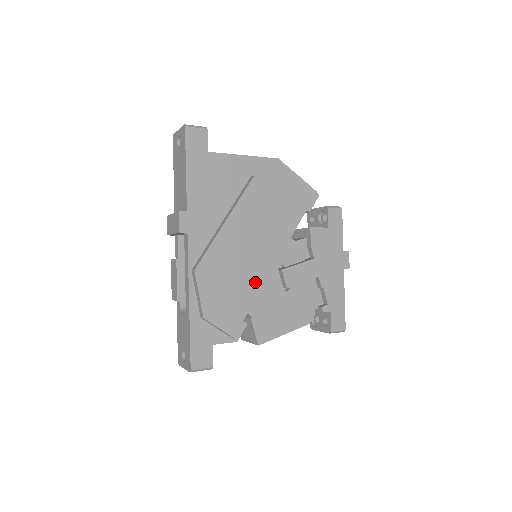
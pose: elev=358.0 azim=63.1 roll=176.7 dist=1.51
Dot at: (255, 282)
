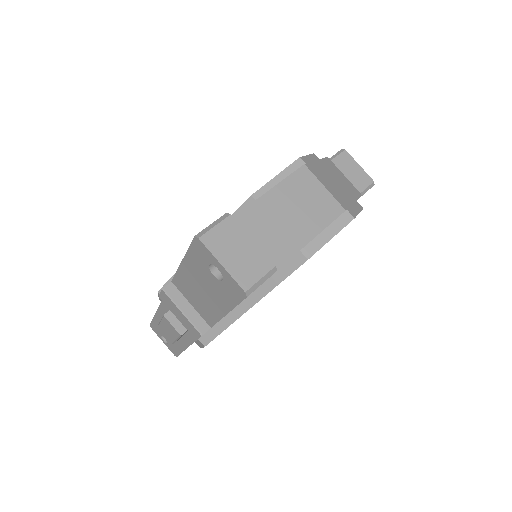
Dot at: occluded
